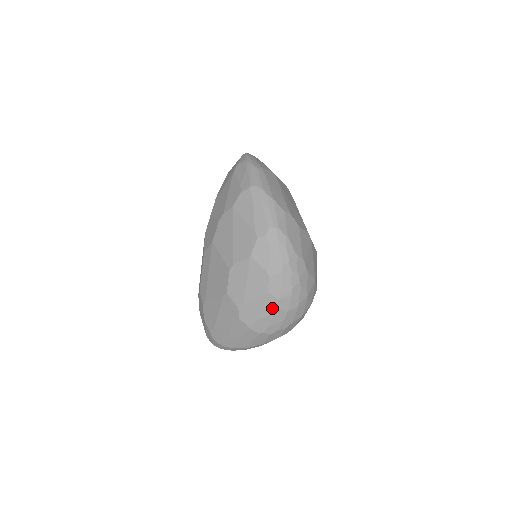
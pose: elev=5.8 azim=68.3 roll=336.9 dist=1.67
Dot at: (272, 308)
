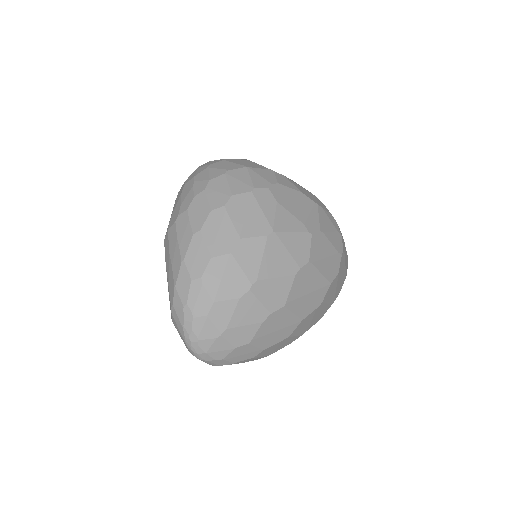
Dot at: (181, 192)
